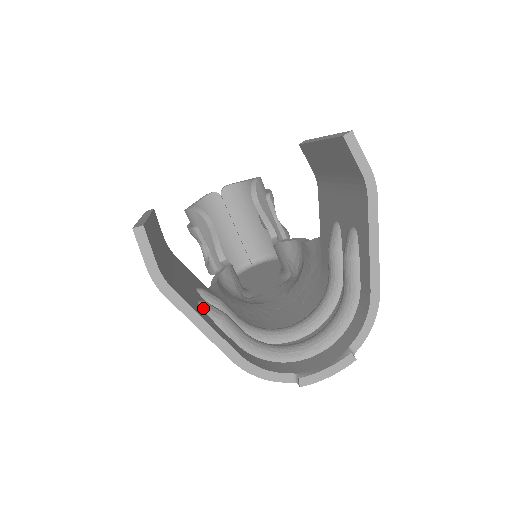
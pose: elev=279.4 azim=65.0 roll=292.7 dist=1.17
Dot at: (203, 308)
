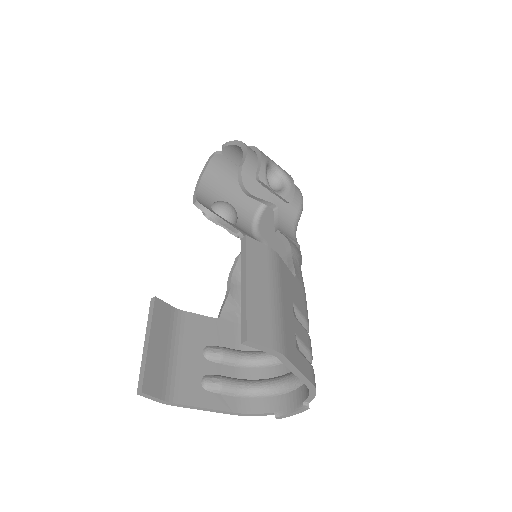
Dot at: (205, 388)
